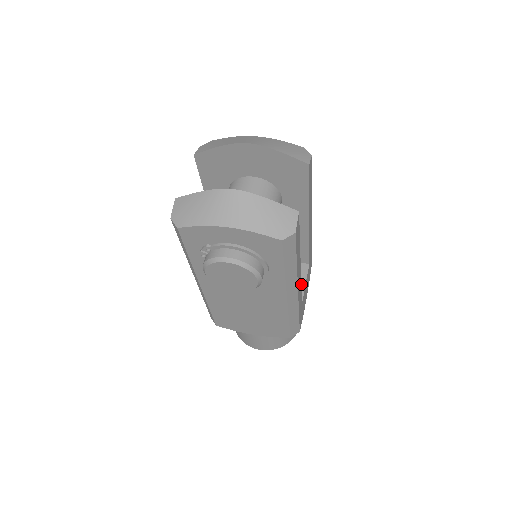
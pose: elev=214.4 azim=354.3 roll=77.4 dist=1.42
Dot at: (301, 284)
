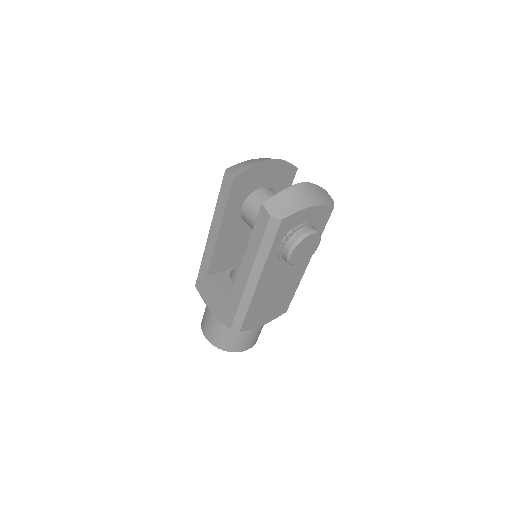
Dot at: occluded
